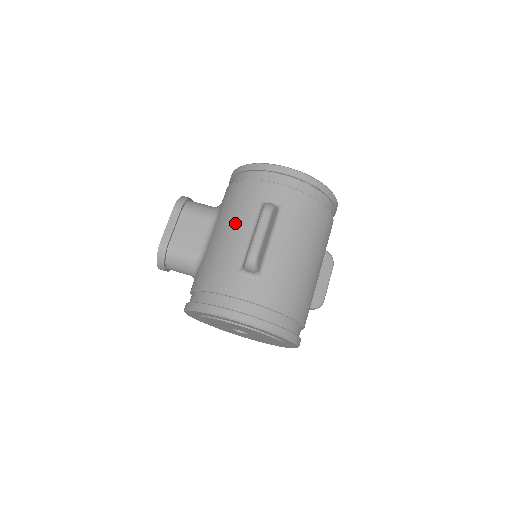
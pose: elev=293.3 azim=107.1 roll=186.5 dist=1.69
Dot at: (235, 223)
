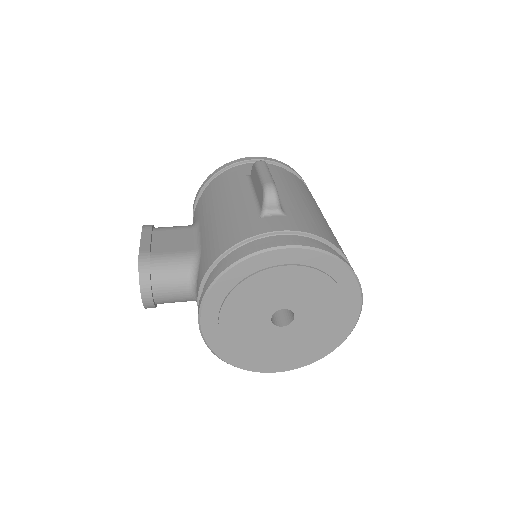
Dot at: (227, 198)
